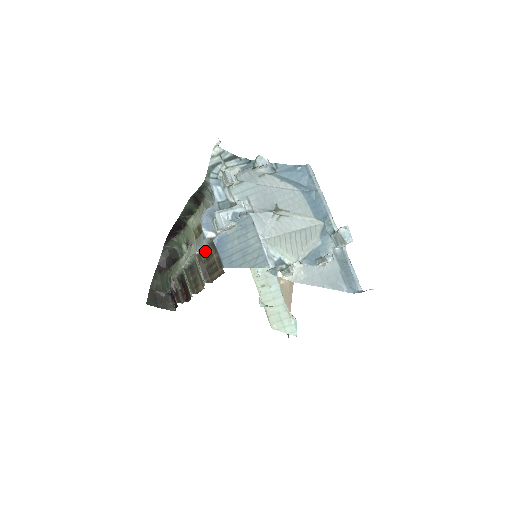
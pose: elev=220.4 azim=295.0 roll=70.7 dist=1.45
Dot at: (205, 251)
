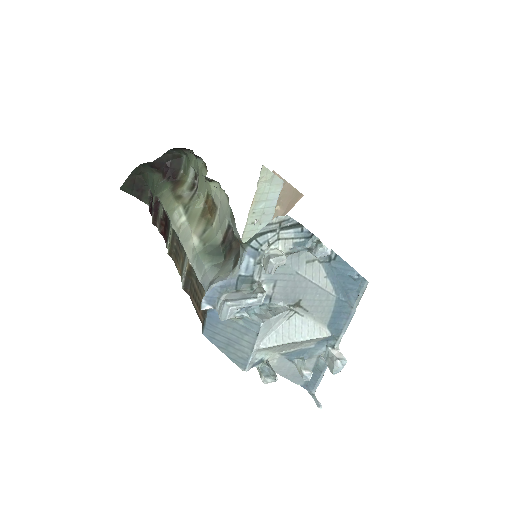
Dot at: occluded
